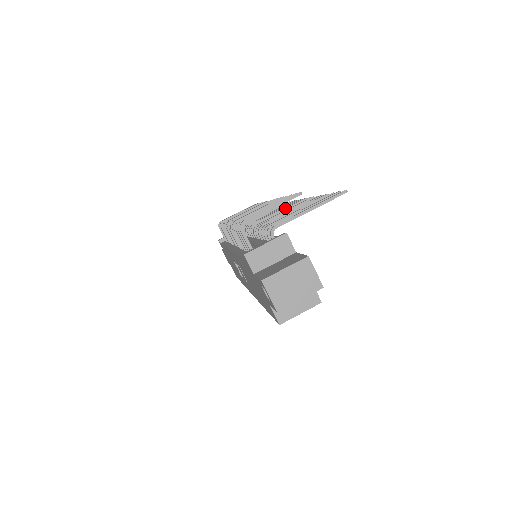
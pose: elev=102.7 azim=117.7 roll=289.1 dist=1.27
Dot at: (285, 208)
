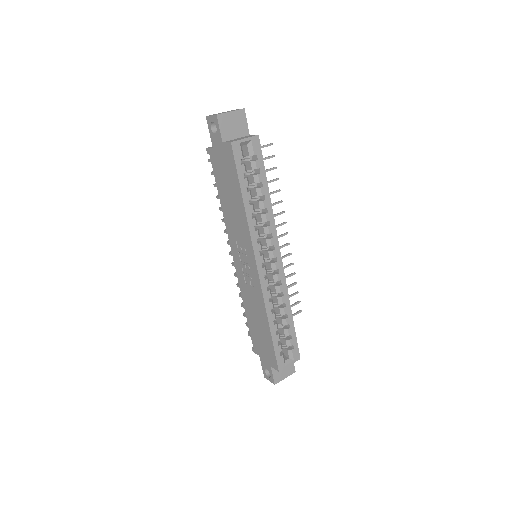
Dot at: occluded
